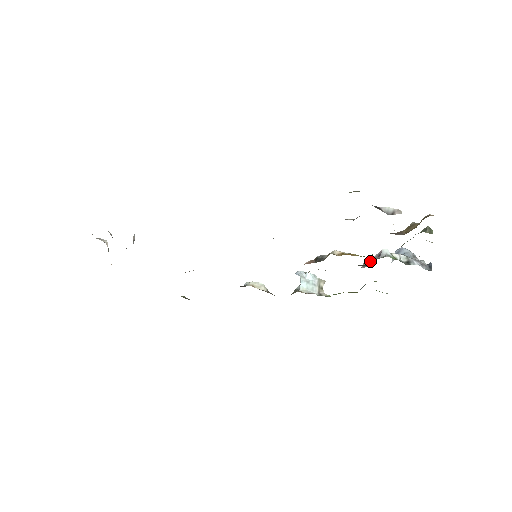
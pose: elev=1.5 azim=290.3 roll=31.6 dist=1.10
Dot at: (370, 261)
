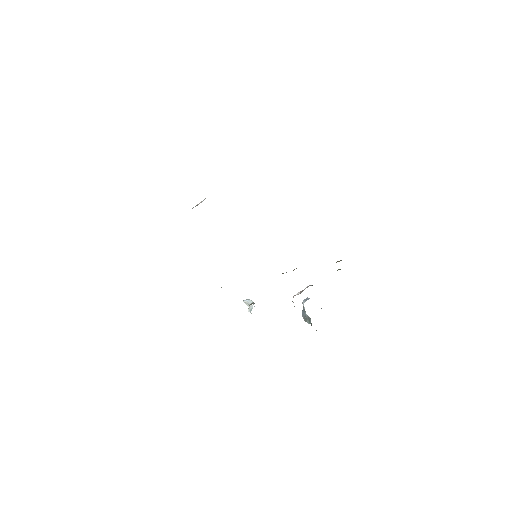
Dot at: (302, 291)
